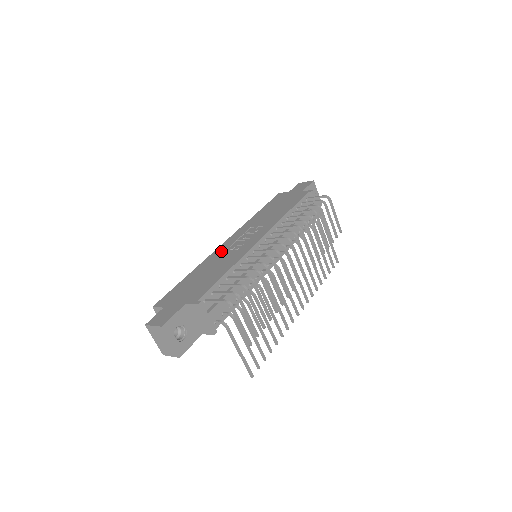
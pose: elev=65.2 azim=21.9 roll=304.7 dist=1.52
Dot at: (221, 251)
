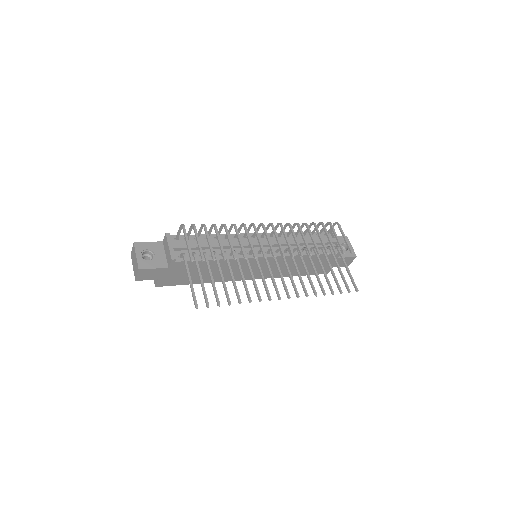
Dot at: occluded
